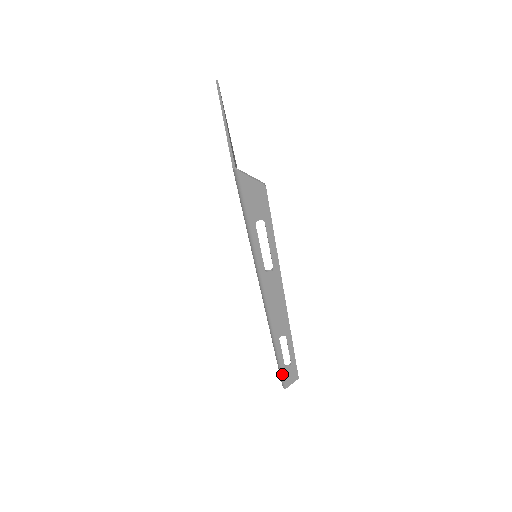
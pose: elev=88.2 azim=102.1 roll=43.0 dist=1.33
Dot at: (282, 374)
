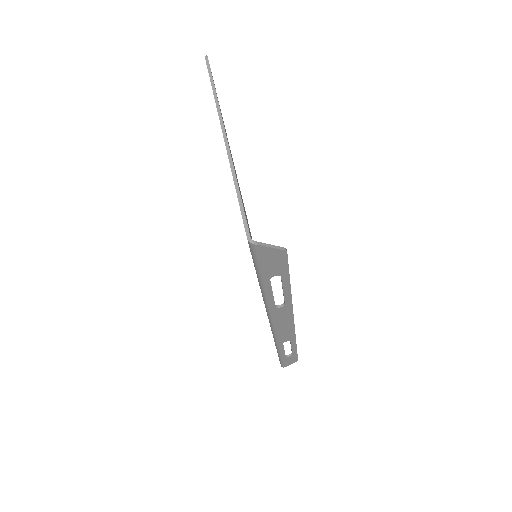
Dot at: (282, 361)
